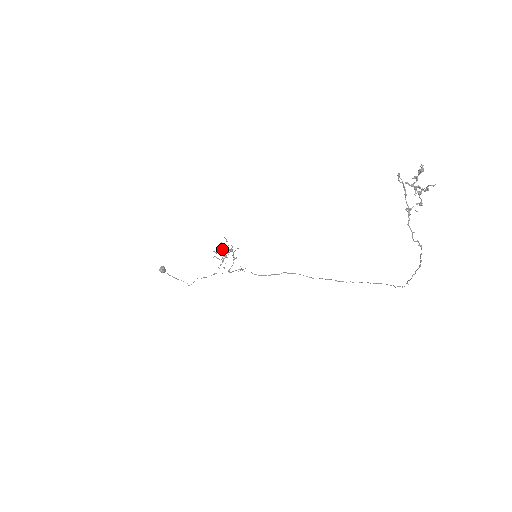
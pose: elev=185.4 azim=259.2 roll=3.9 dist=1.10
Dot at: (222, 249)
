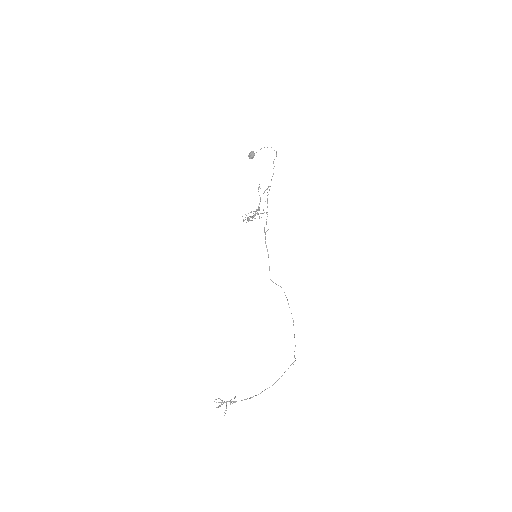
Dot at: (247, 220)
